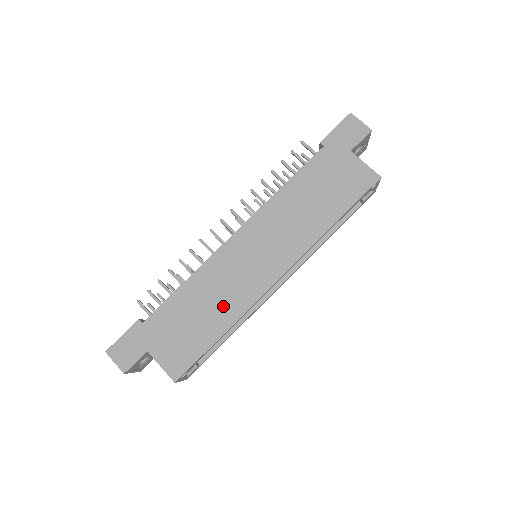
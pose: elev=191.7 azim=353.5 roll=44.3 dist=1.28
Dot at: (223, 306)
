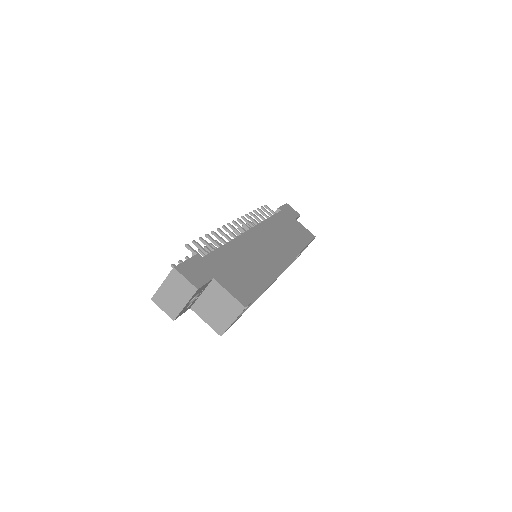
Dot at: (260, 267)
